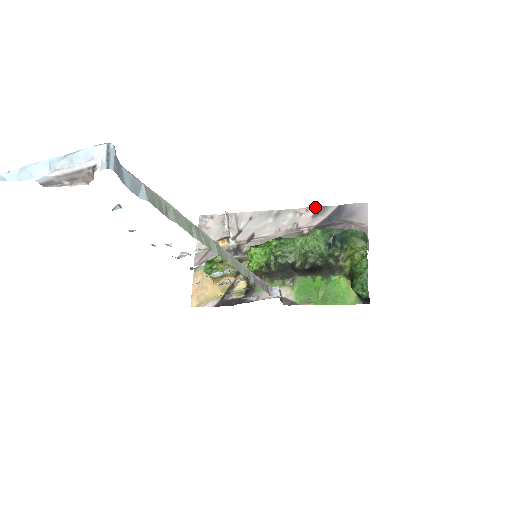
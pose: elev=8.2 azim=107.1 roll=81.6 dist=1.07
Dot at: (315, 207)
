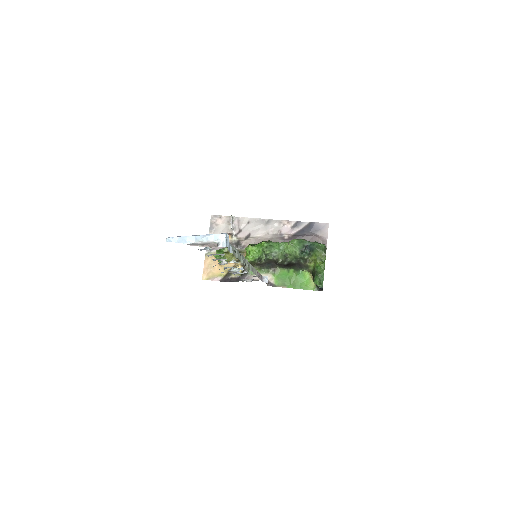
Dot at: (294, 221)
